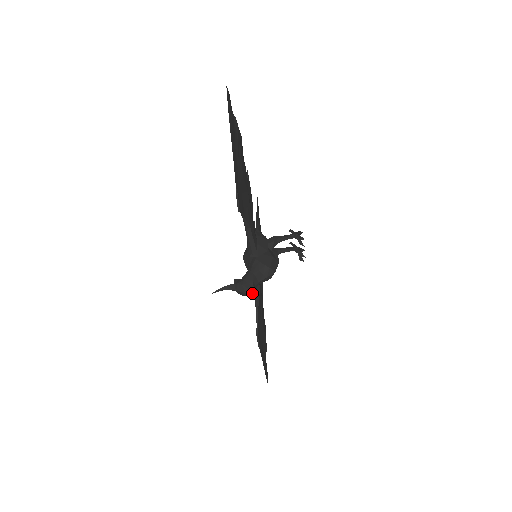
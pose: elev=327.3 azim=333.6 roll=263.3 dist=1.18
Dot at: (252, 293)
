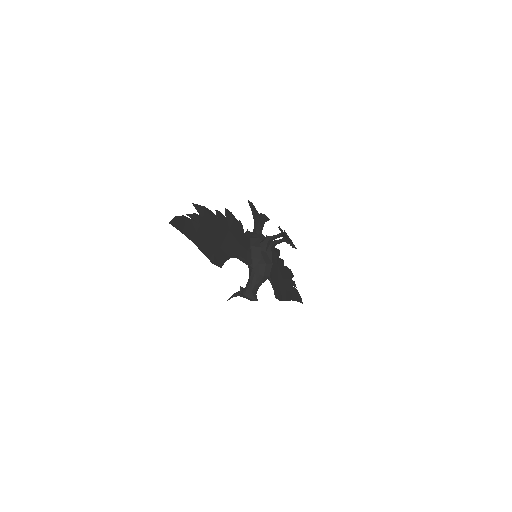
Dot at: occluded
